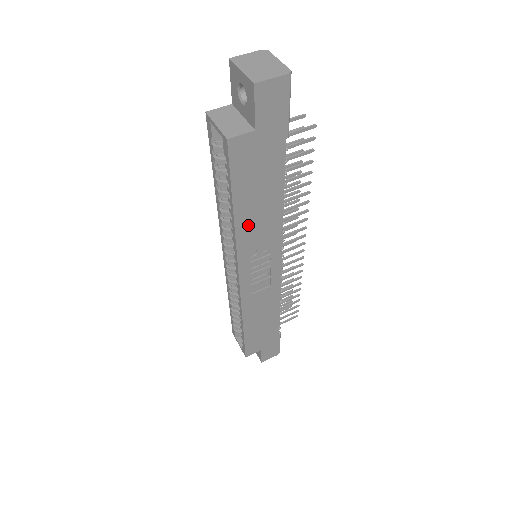
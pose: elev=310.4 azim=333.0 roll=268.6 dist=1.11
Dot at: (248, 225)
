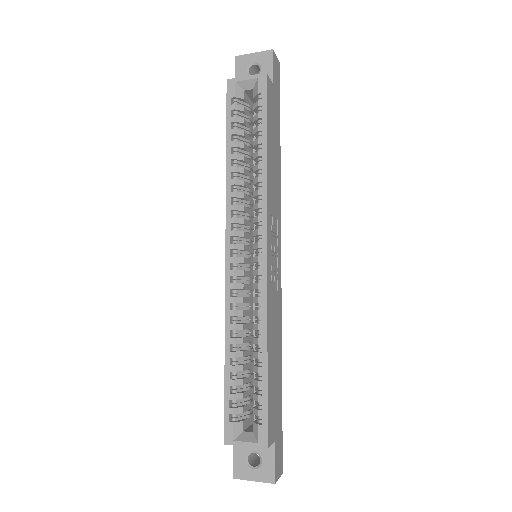
Dot at: (270, 176)
